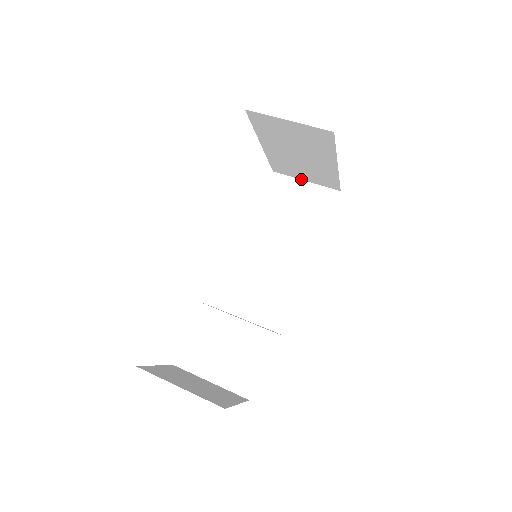
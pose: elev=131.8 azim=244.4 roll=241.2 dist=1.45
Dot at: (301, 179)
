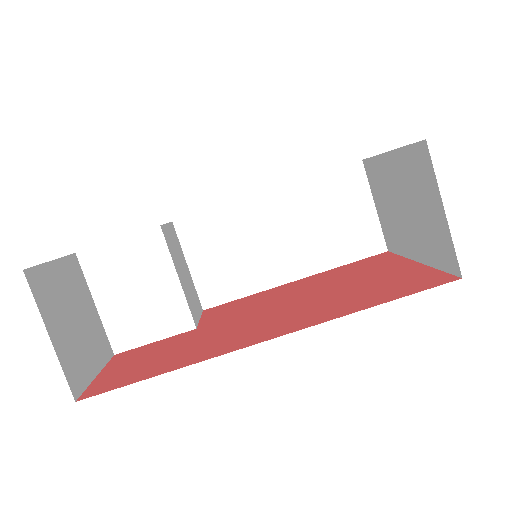
Dot at: (374, 199)
